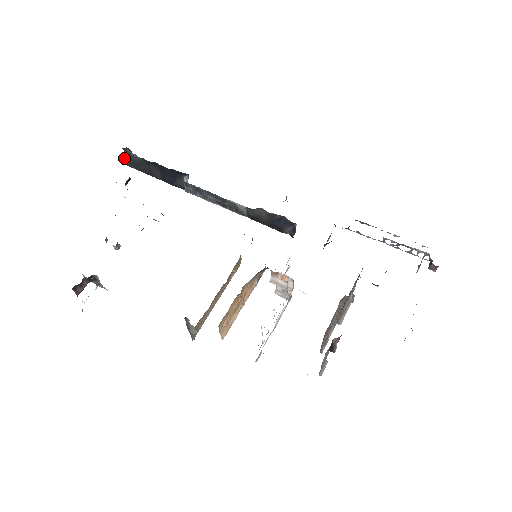
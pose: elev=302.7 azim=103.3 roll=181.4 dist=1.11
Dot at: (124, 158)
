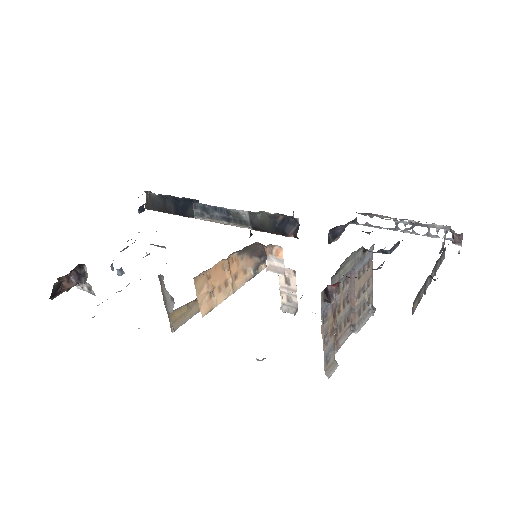
Dot at: occluded
